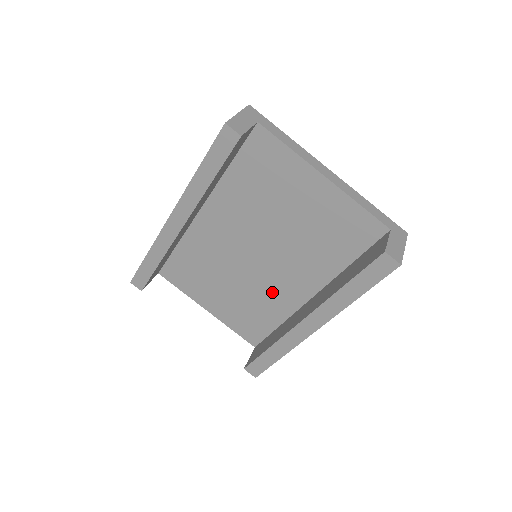
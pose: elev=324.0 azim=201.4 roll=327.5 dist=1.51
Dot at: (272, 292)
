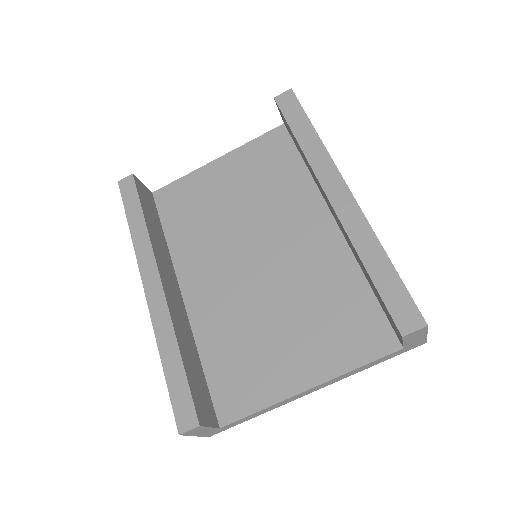
Dot at: (310, 263)
